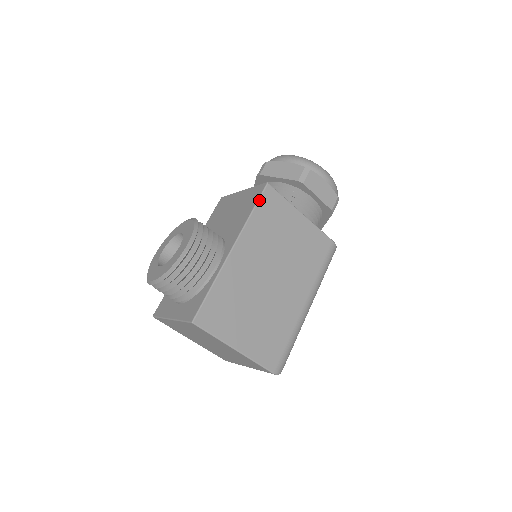
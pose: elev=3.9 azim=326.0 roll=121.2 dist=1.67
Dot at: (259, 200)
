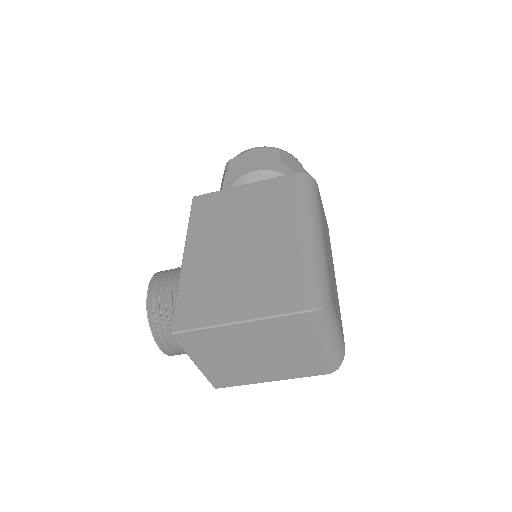
Dot at: (191, 211)
